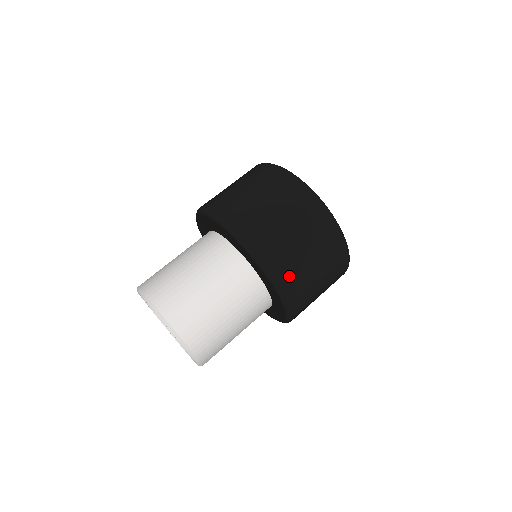
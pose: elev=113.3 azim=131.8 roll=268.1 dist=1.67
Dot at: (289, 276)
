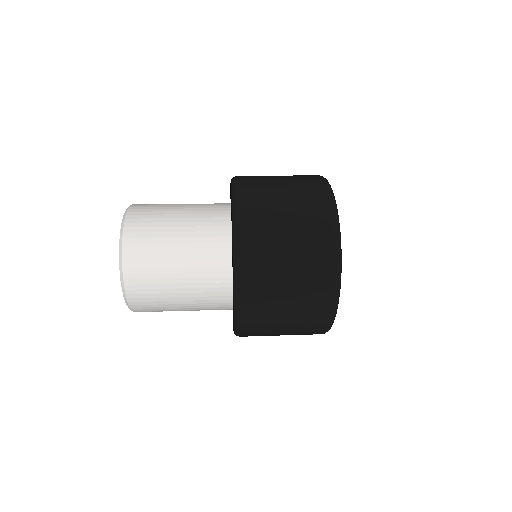
Dot at: (254, 256)
